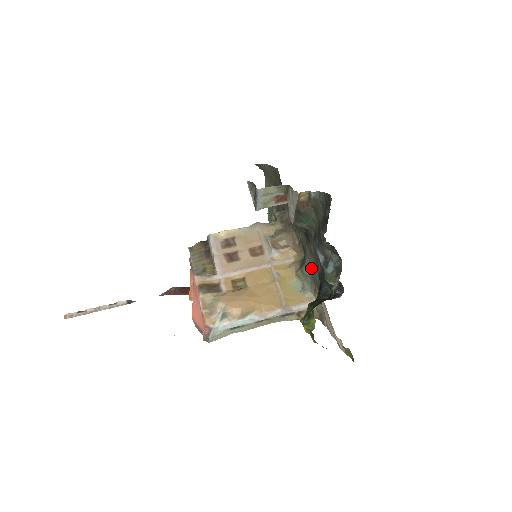
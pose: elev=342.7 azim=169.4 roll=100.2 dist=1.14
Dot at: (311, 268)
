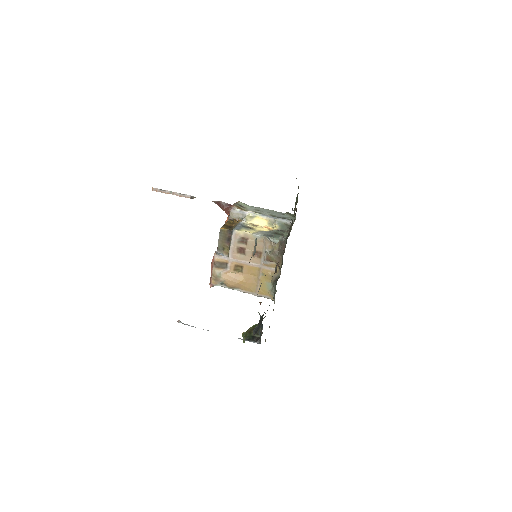
Dot at: (274, 293)
